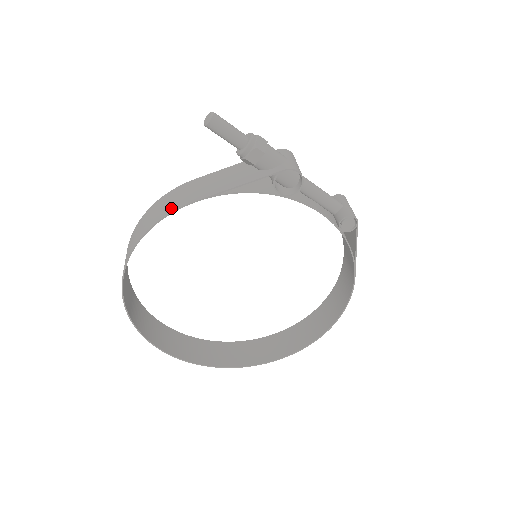
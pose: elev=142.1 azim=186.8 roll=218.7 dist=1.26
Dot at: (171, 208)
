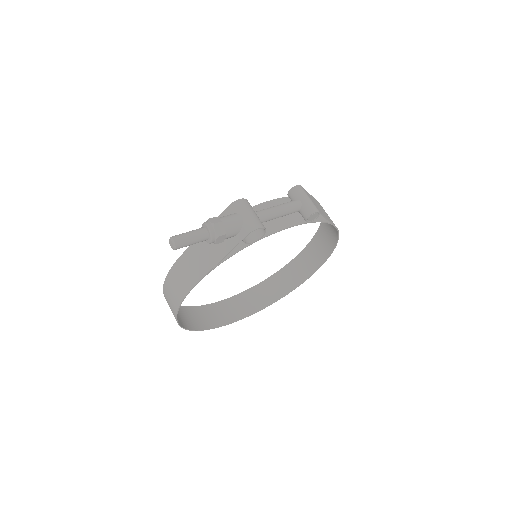
Dot at: (184, 290)
